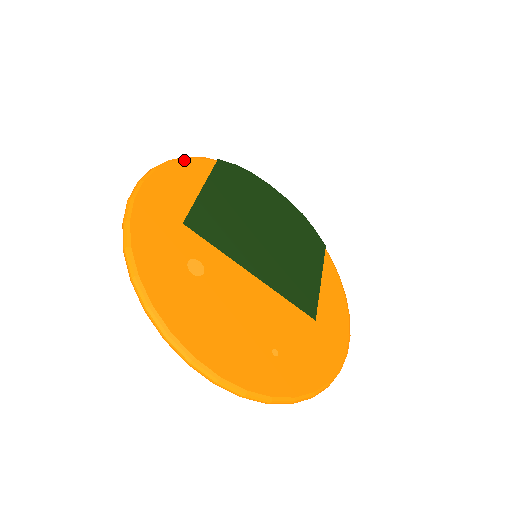
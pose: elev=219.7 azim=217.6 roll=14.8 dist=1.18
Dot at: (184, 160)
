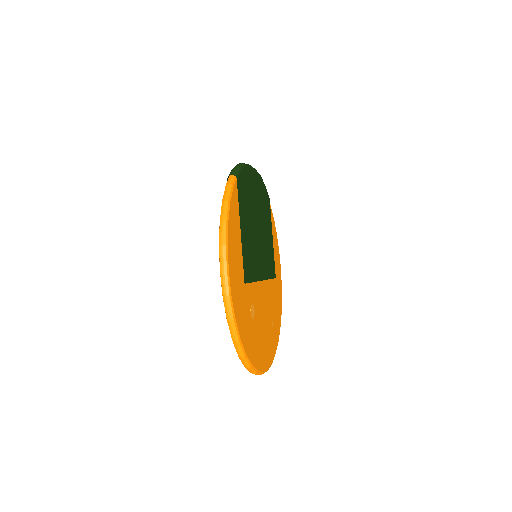
Dot at: (230, 210)
